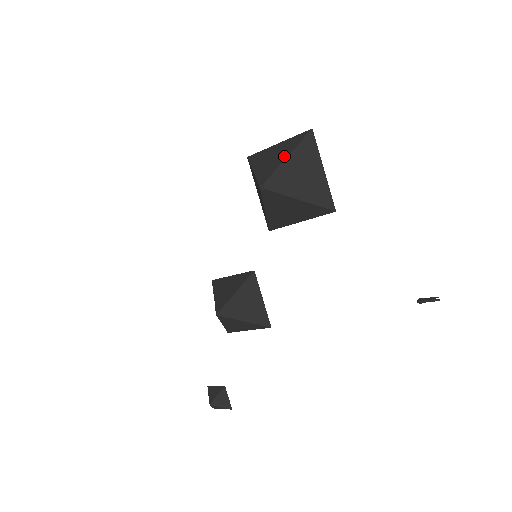
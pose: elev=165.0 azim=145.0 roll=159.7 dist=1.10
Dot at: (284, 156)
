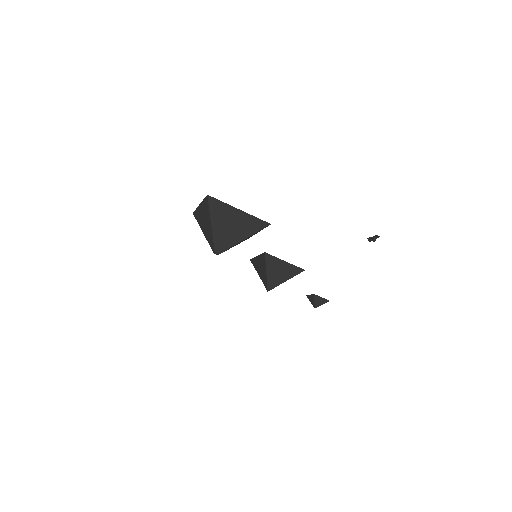
Dot at: (209, 225)
